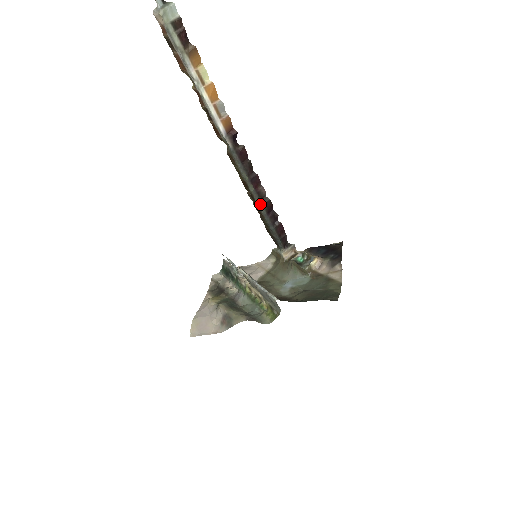
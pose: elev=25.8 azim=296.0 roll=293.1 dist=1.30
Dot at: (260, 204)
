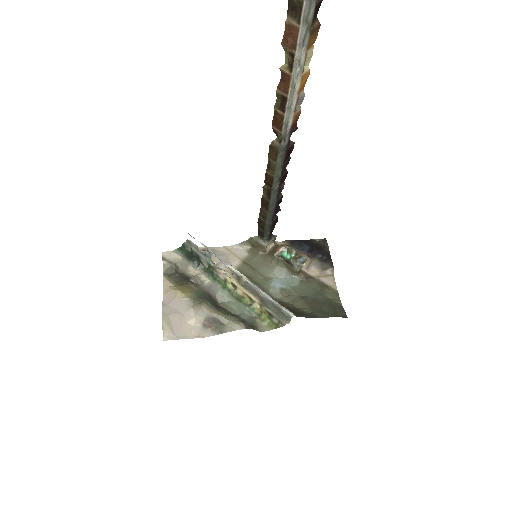
Dot at: (274, 201)
